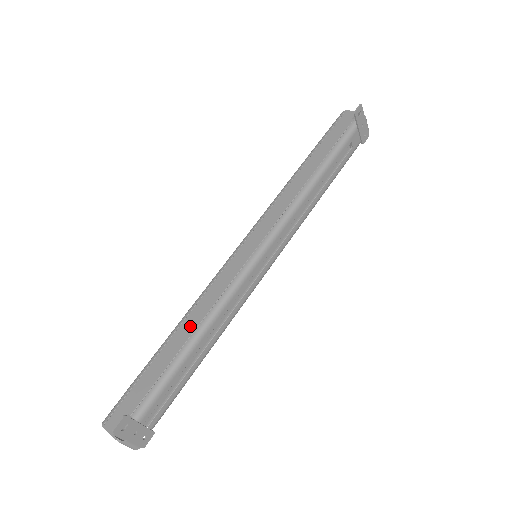
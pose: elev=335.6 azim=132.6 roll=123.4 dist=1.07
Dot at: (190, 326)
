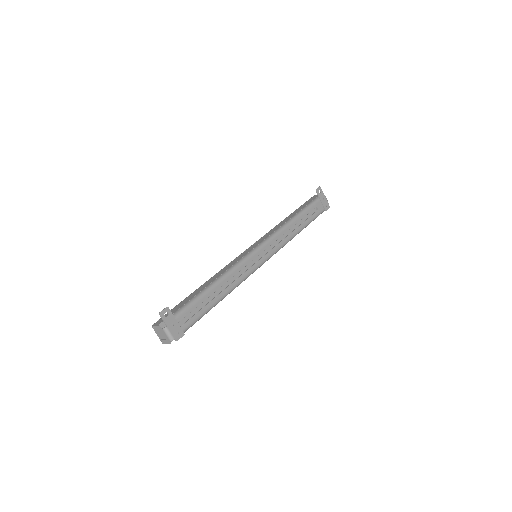
Dot at: (212, 280)
